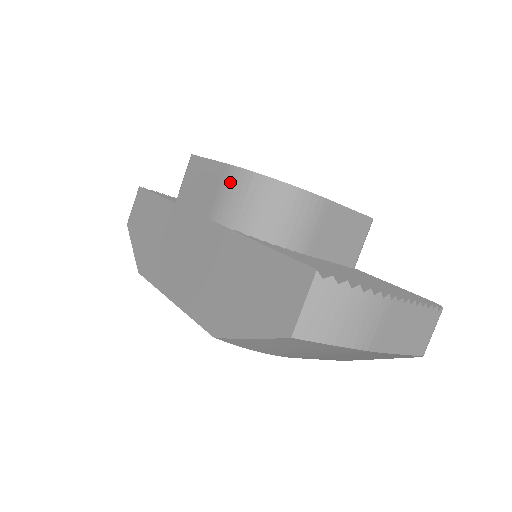
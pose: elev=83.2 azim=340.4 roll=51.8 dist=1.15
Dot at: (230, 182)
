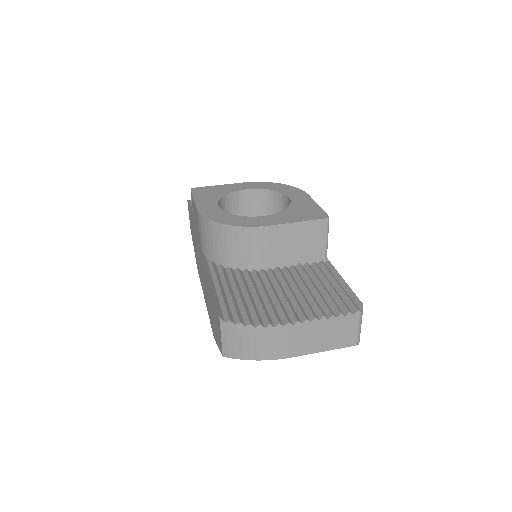
Dot at: (200, 224)
